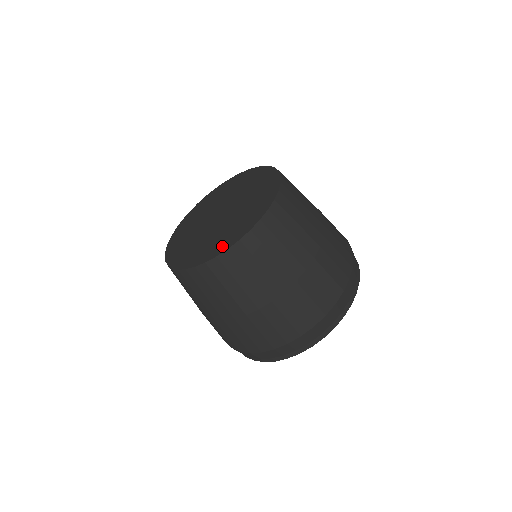
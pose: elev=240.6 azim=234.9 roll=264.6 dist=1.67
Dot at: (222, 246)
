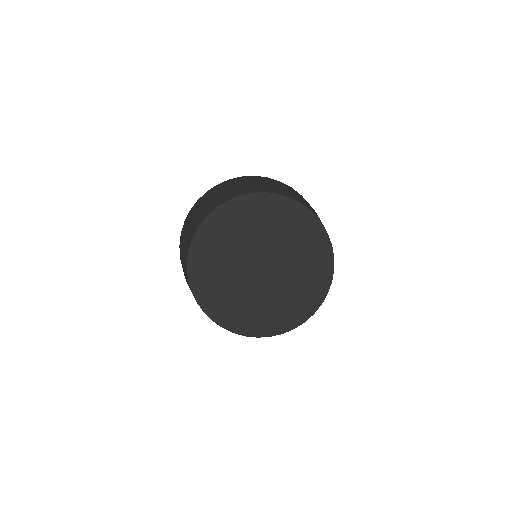
Dot at: (254, 328)
